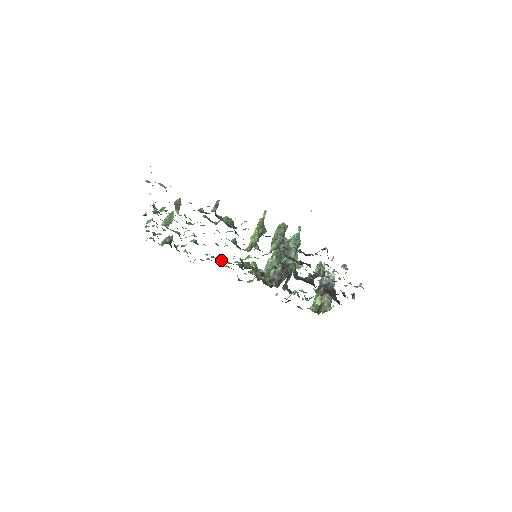
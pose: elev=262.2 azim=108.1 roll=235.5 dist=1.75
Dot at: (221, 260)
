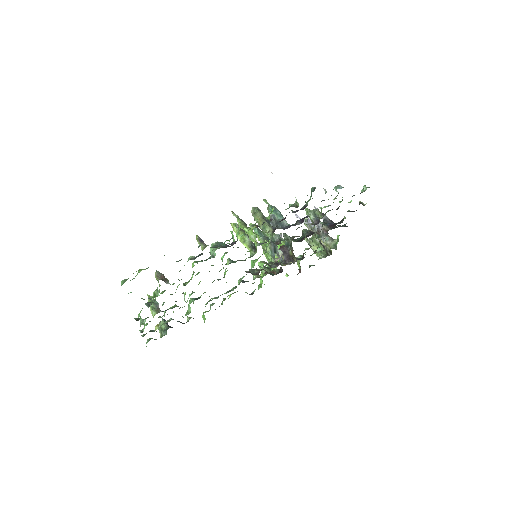
Dot at: (225, 293)
